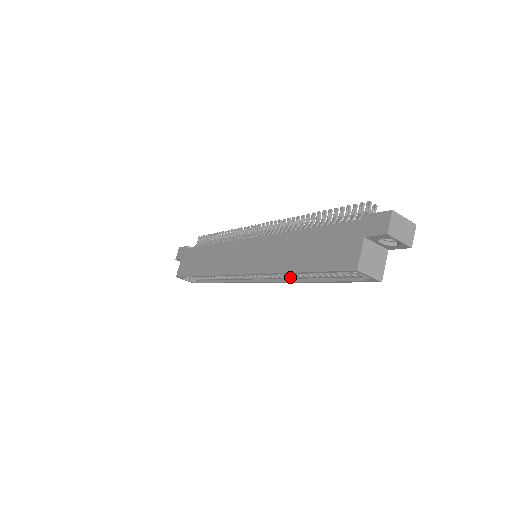
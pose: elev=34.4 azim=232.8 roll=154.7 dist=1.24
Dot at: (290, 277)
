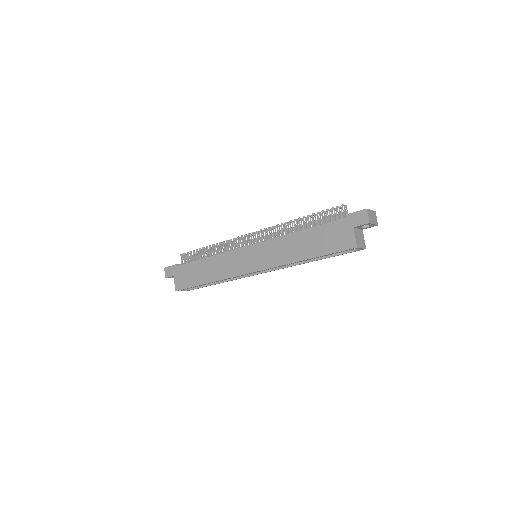
Dot at: (294, 263)
